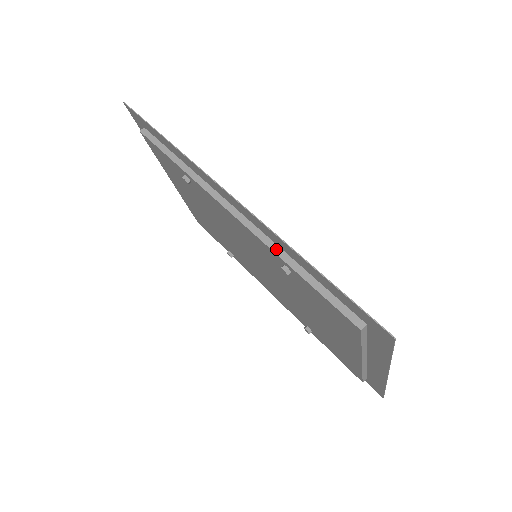
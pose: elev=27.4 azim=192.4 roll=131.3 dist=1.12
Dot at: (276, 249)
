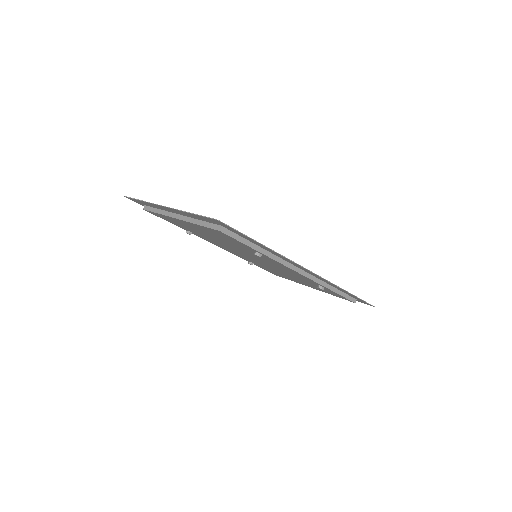
Dot at: (323, 284)
